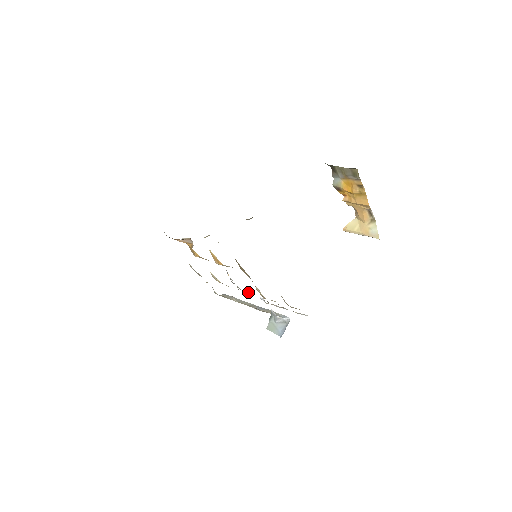
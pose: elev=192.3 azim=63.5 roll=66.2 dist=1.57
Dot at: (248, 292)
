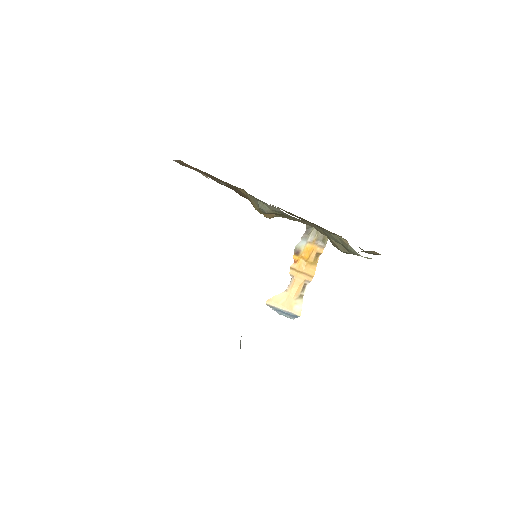
Dot at: occluded
